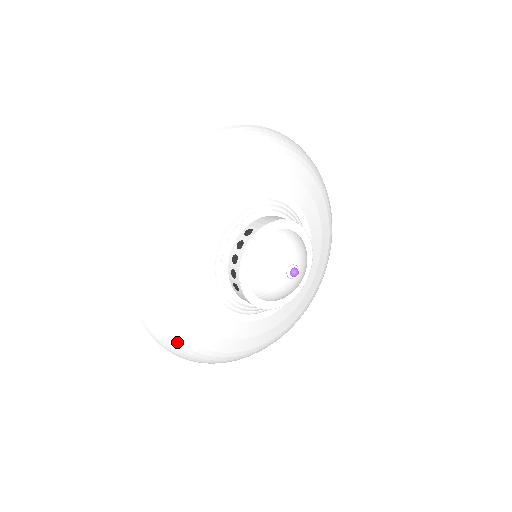
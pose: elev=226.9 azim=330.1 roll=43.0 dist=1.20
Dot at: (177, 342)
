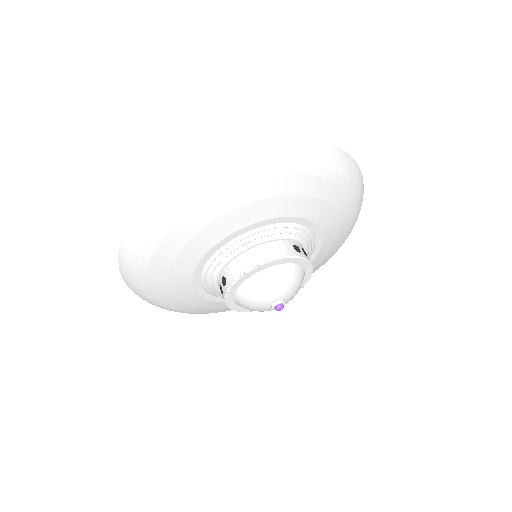
Dot at: occluded
